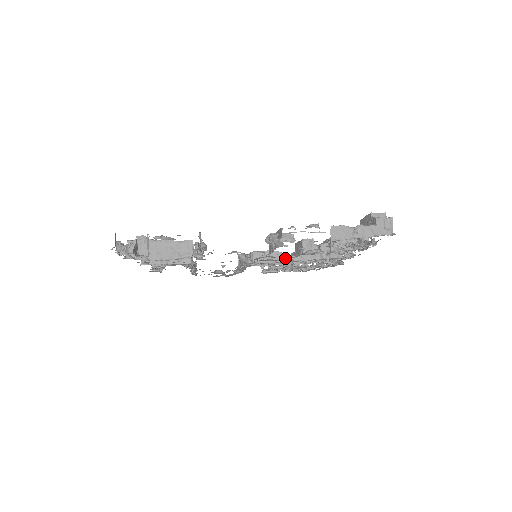
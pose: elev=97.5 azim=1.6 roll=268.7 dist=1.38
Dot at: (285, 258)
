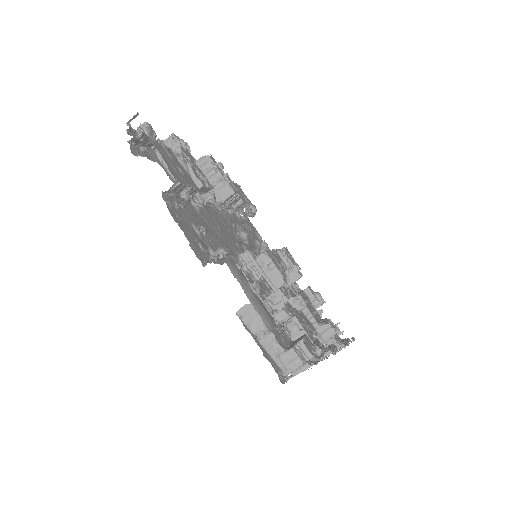
Dot at: (280, 286)
